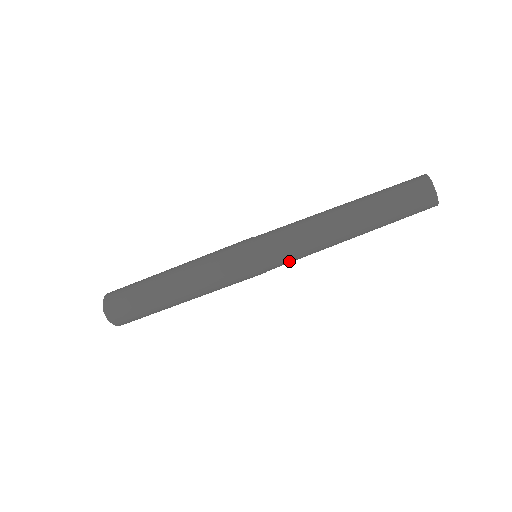
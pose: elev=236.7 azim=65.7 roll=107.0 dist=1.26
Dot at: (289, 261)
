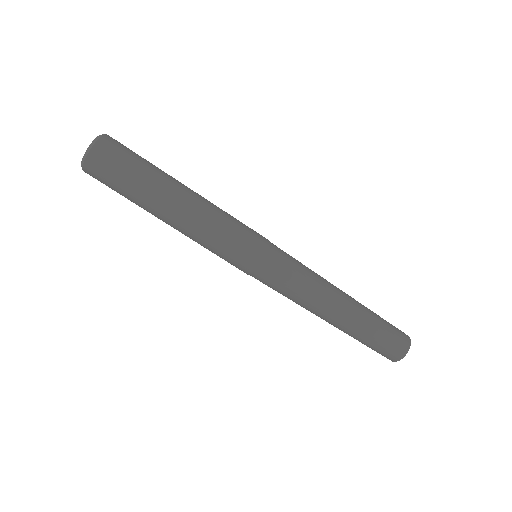
Dot at: (287, 275)
